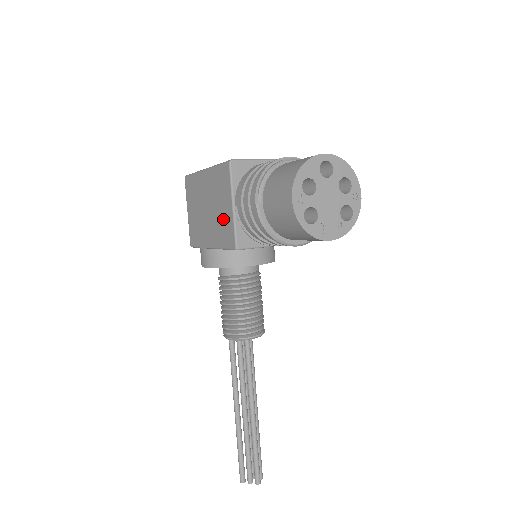
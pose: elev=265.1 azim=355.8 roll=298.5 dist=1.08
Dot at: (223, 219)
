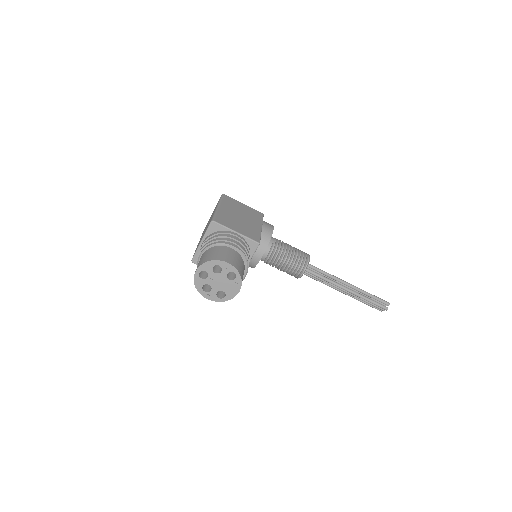
Dot at: occluded
